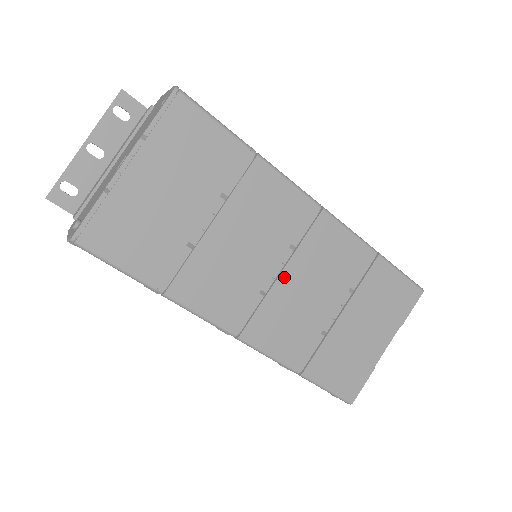
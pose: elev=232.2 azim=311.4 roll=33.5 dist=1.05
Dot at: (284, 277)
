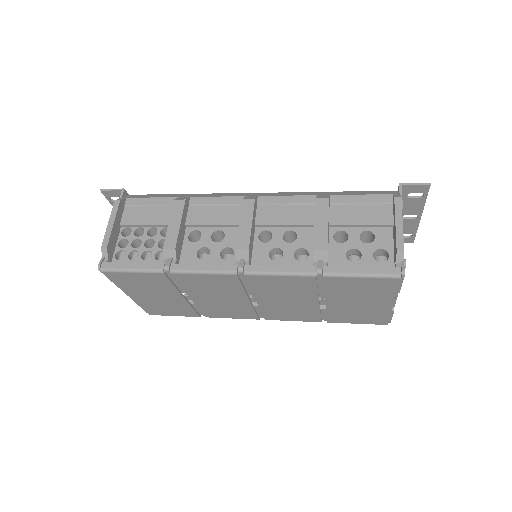
Dot at: (260, 301)
